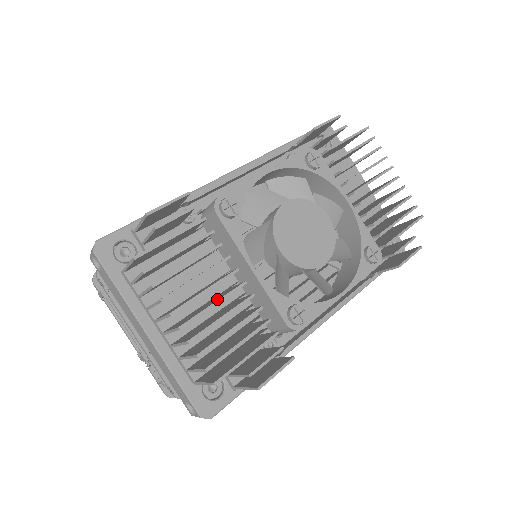
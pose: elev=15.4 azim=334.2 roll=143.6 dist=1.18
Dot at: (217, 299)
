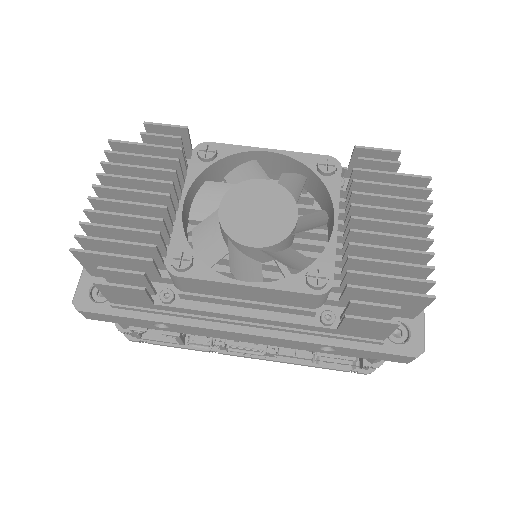
Dot at: (137, 206)
